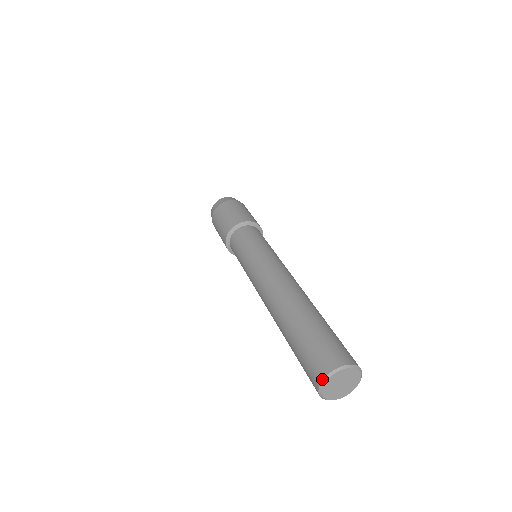
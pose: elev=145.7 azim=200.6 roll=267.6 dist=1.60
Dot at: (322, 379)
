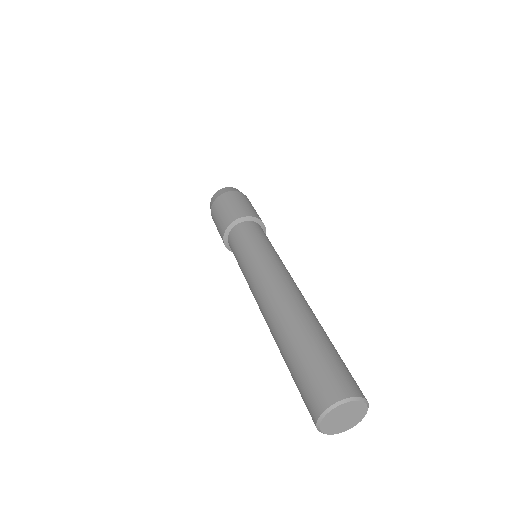
Dot at: (336, 401)
